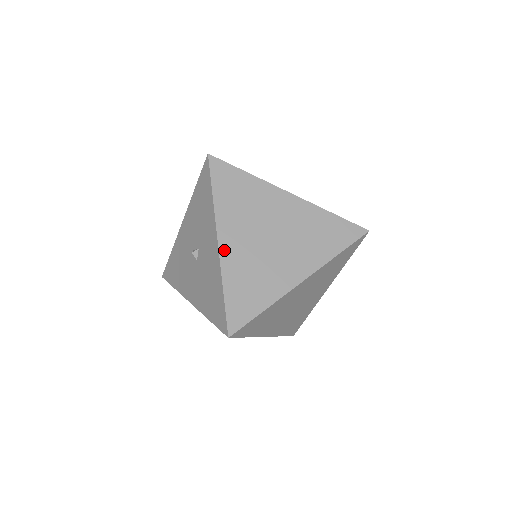
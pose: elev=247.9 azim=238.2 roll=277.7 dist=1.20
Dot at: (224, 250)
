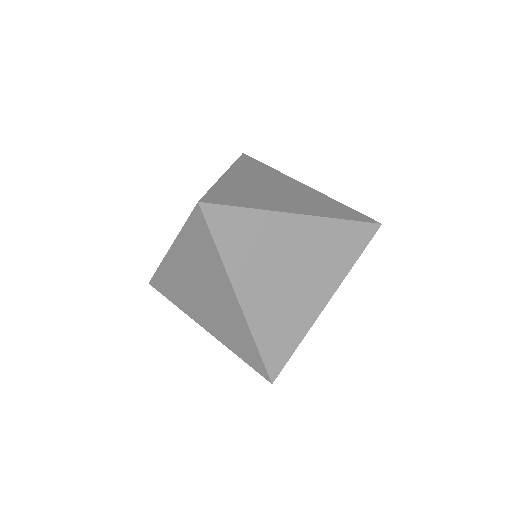
Dot at: (228, 177)
